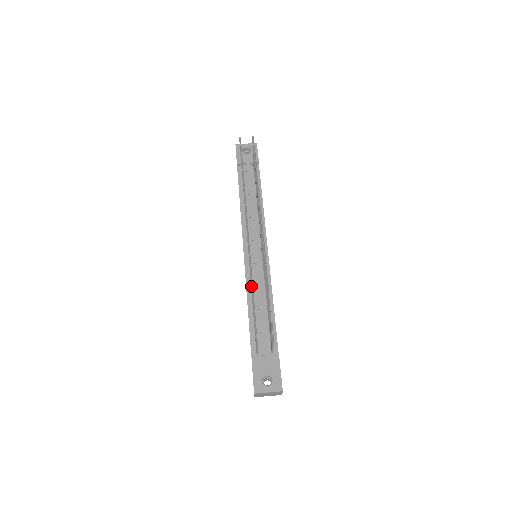
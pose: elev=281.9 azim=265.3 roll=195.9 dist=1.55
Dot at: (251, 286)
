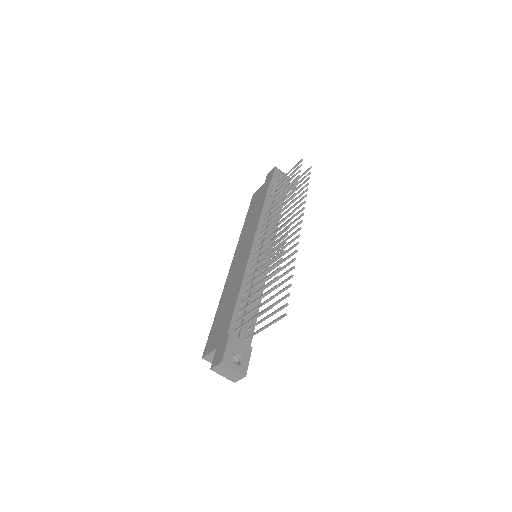
Dot at: (268, 269)
